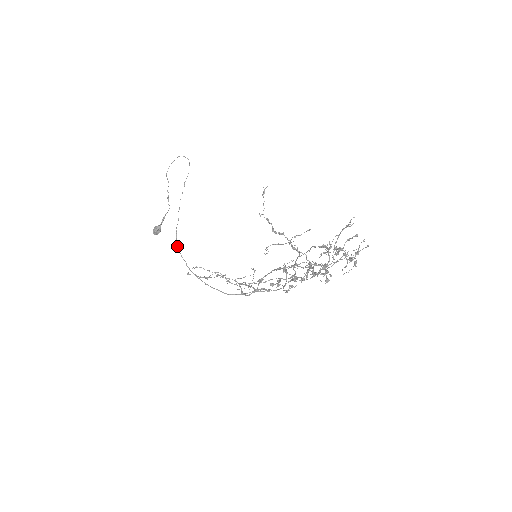
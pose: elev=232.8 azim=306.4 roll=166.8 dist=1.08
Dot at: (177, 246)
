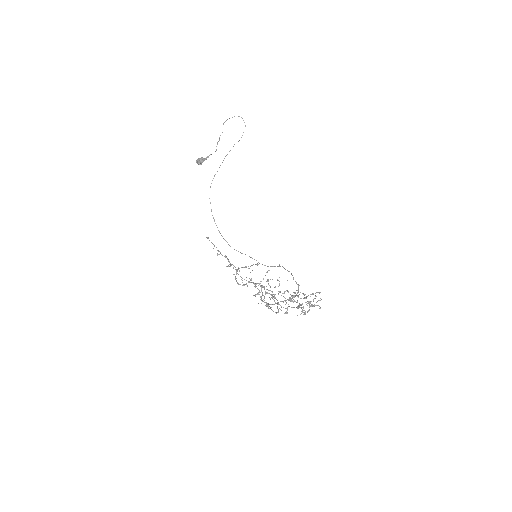
Dot at: occluded
